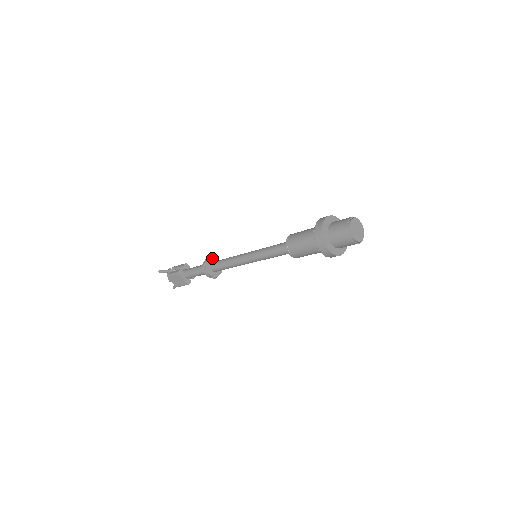
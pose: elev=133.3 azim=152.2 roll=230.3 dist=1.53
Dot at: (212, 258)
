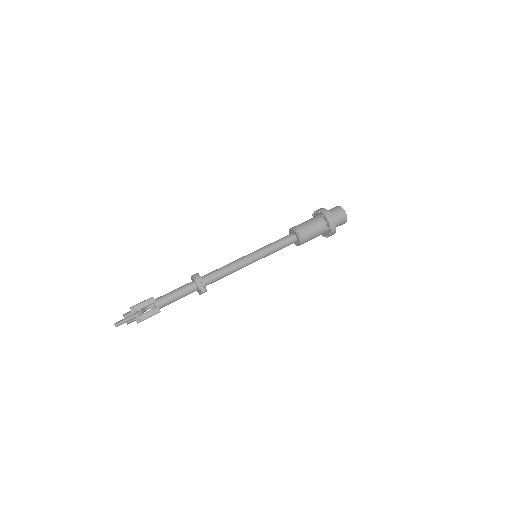
Dot at: (201, 278)
